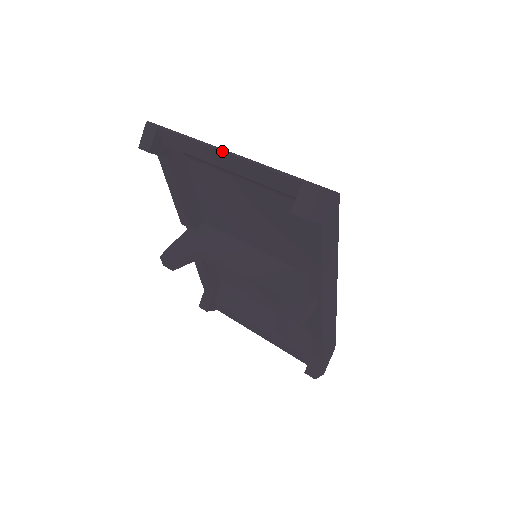
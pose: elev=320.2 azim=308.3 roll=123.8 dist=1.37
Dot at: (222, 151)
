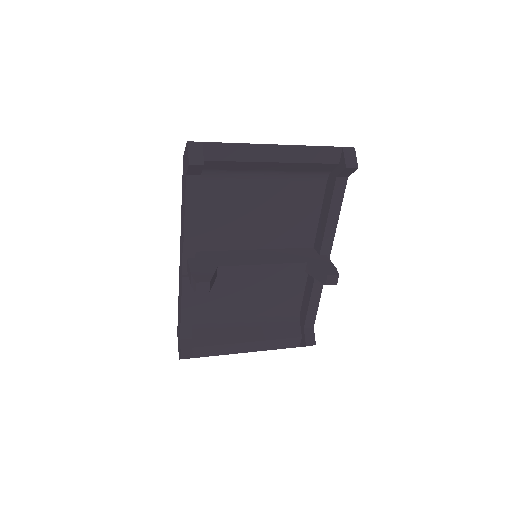
Dot at: (276, 145)
